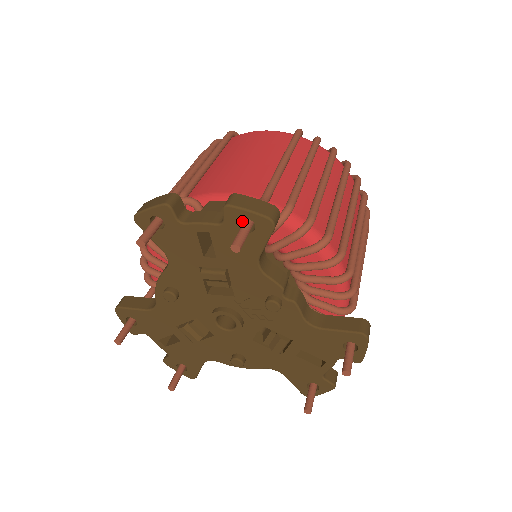
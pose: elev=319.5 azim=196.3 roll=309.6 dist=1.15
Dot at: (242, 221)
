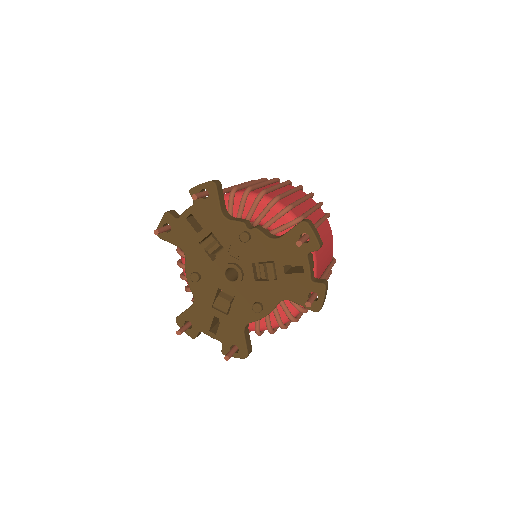
Dot at: (204, 197)
